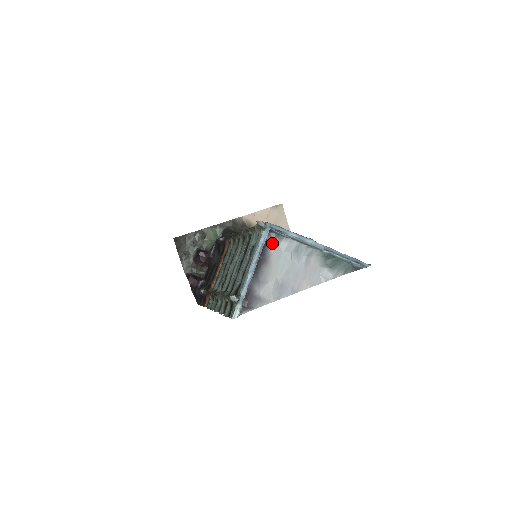
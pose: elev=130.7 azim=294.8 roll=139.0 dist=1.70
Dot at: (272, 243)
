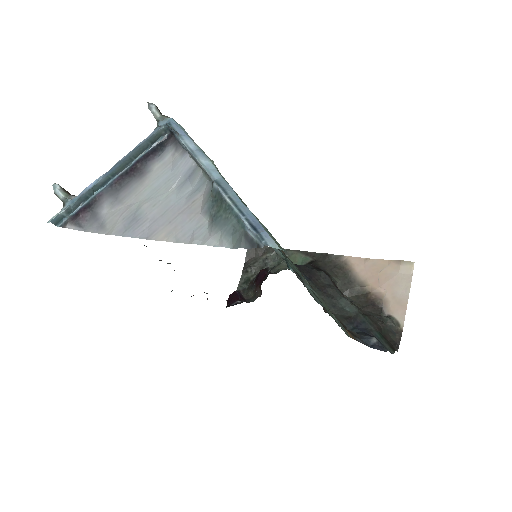
Dot at: (166, 153)
